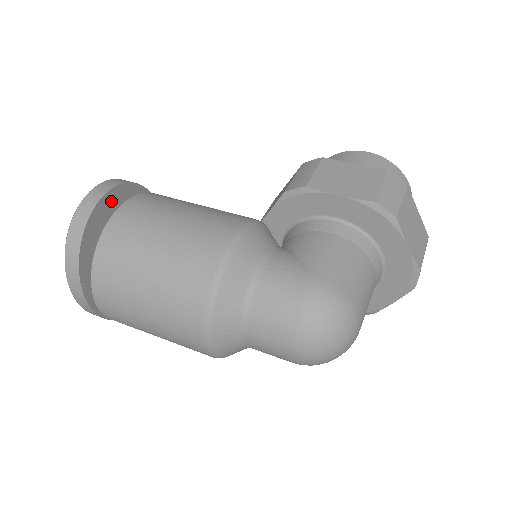
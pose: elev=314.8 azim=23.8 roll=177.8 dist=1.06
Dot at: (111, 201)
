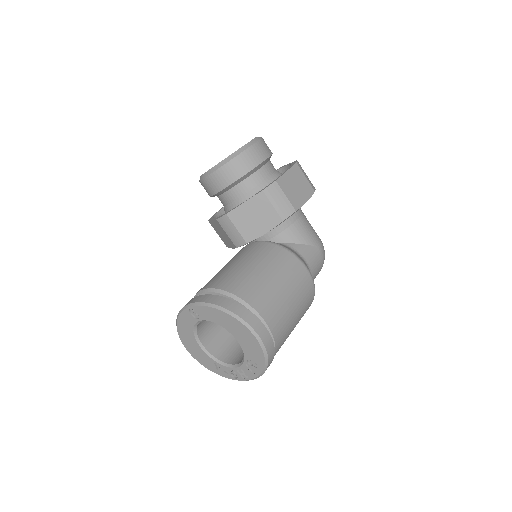
Dot at: occluded
